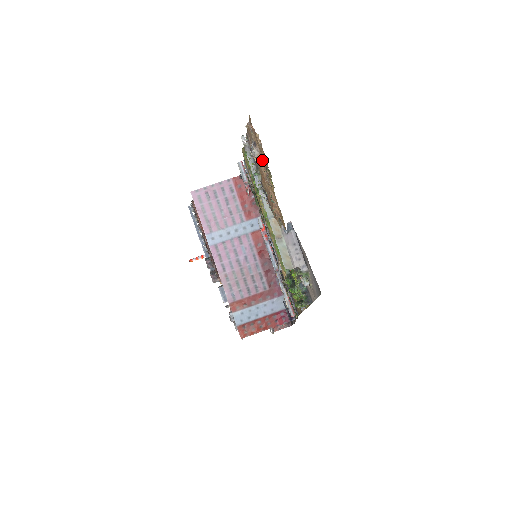
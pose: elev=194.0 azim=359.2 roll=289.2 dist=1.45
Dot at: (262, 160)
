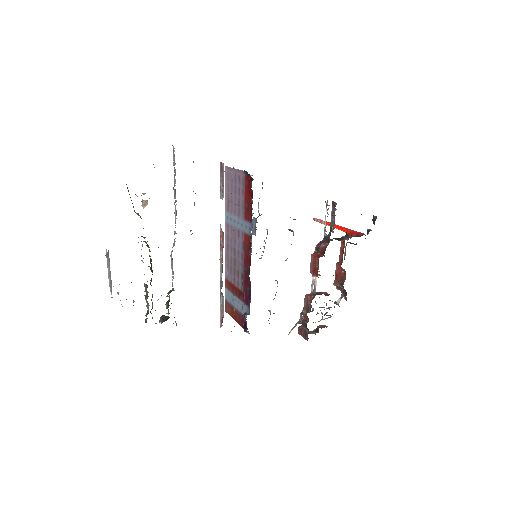
Dot at: occluded
